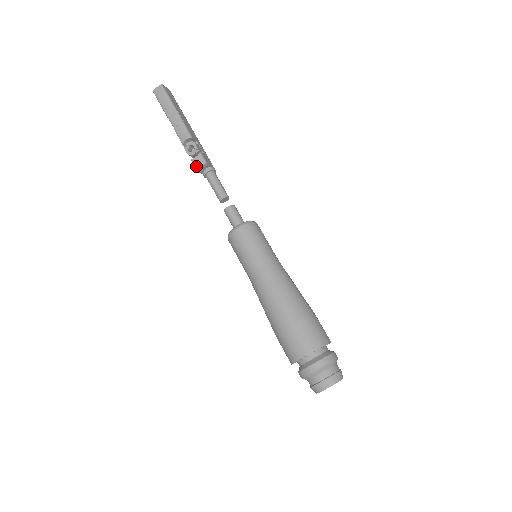
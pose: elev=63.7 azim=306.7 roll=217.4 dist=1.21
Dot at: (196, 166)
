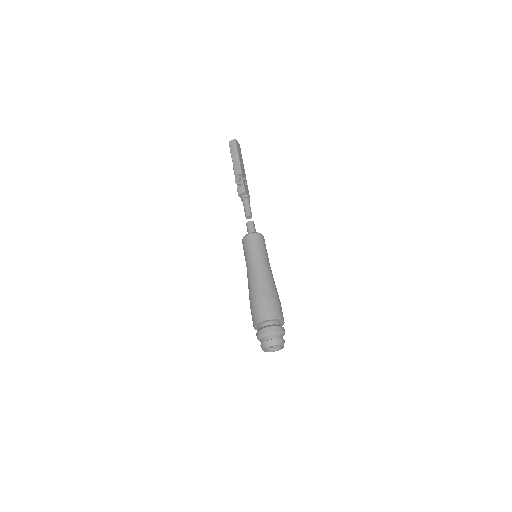
Dot at: (238, 191)
